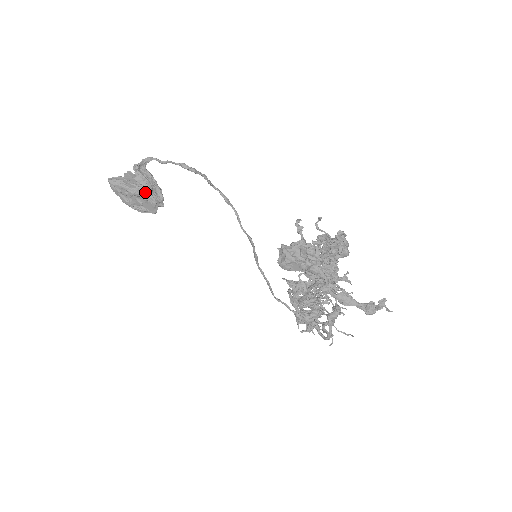
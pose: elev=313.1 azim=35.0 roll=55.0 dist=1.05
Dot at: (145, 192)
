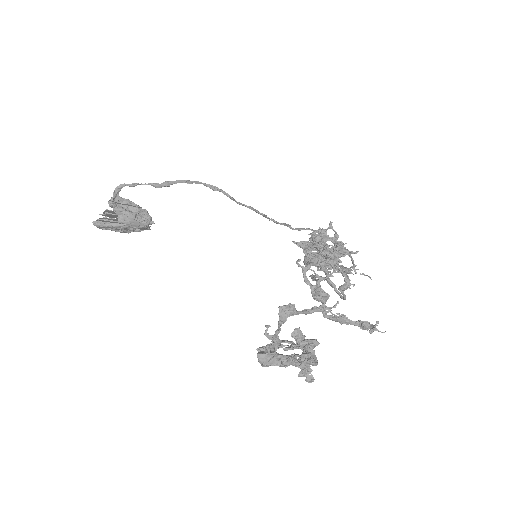
Dot at: (131, 224)
